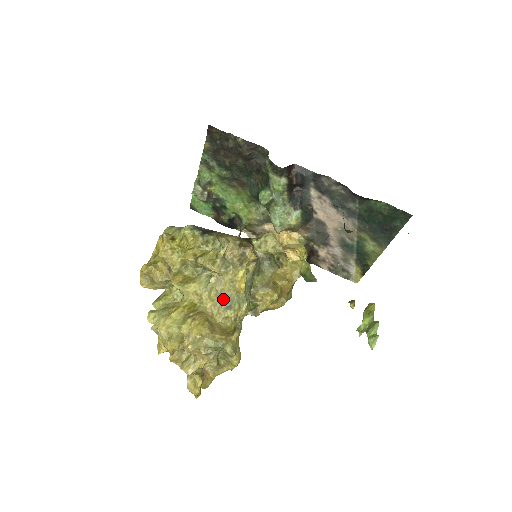
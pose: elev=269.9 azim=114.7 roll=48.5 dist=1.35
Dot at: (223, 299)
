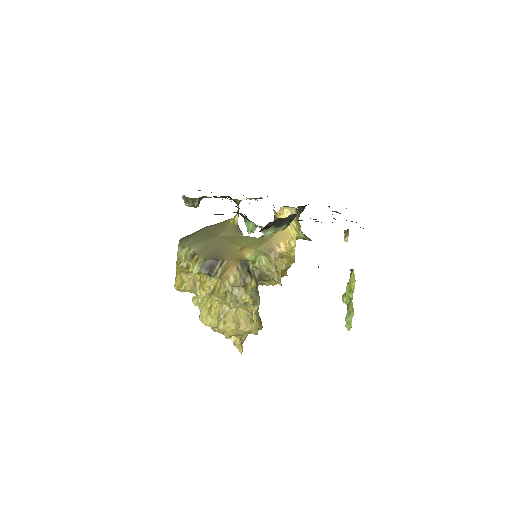
Dot at: occluded
